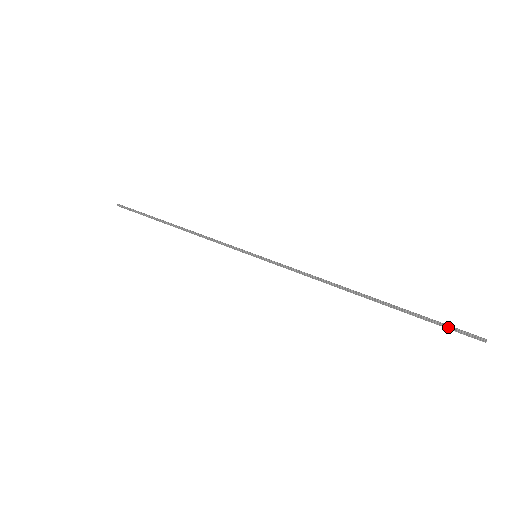
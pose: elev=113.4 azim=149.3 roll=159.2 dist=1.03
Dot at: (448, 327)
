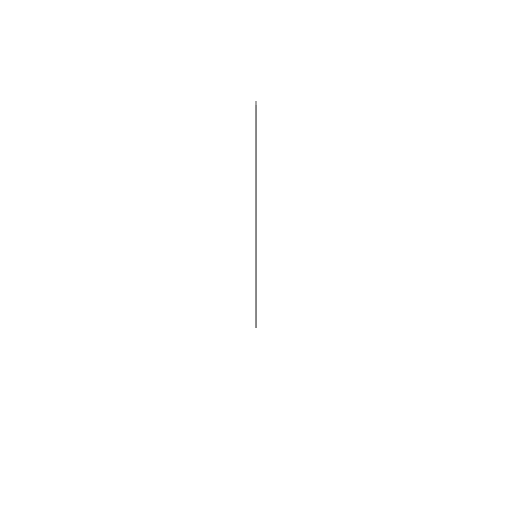
Dot at: (255, 131)
